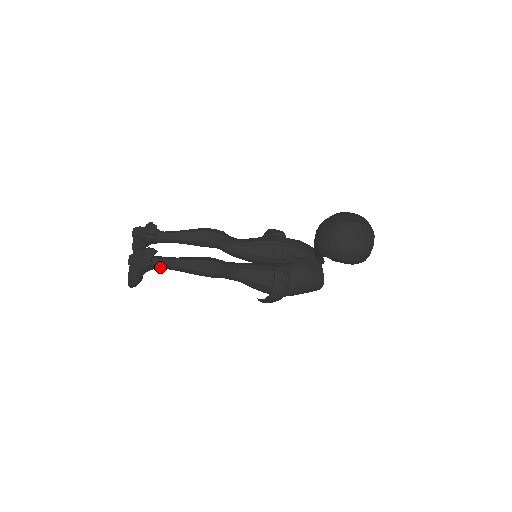
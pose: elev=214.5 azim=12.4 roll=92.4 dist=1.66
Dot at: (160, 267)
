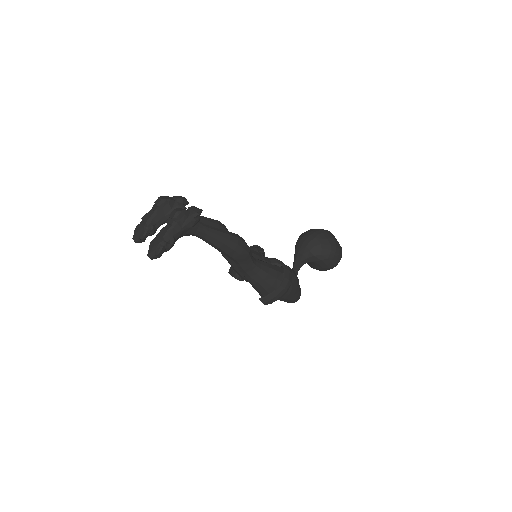
Dot at: (199, 231)
